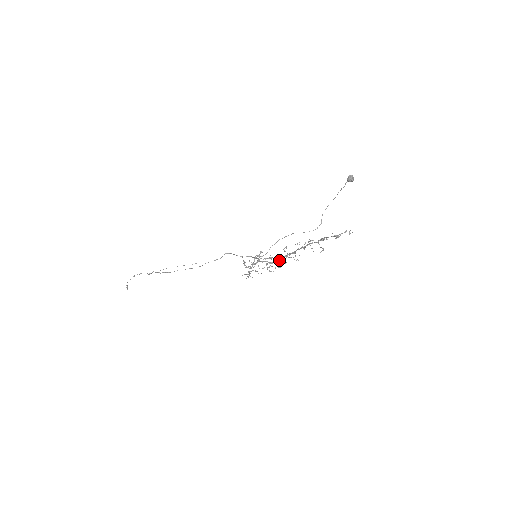
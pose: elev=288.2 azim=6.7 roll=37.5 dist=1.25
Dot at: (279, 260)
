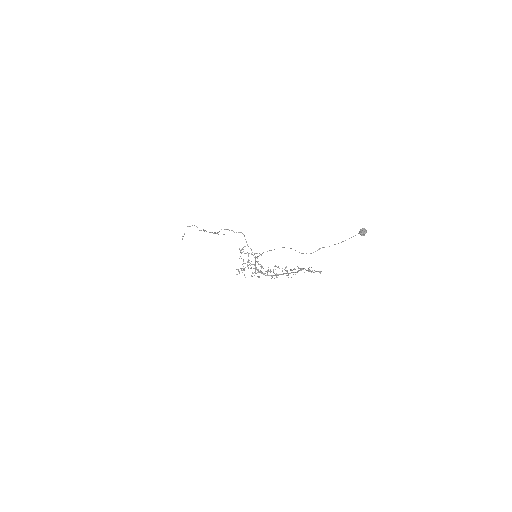
Dot at: occluded
